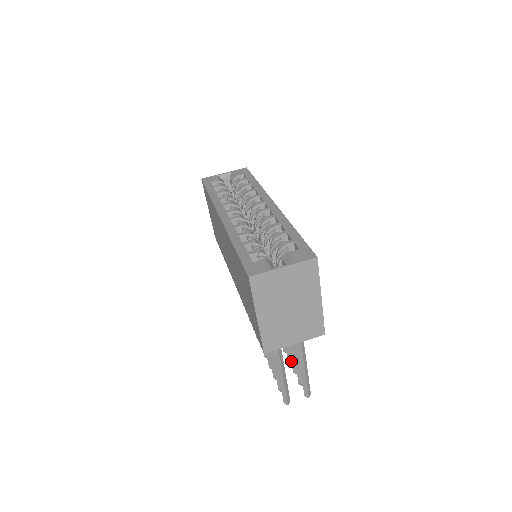
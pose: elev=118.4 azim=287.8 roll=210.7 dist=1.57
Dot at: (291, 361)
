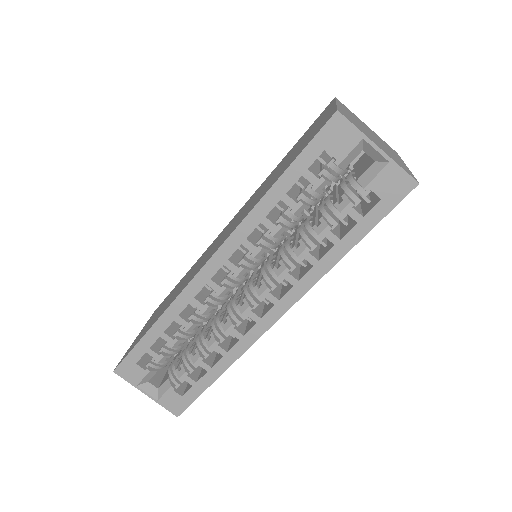
Dot at: occluded
